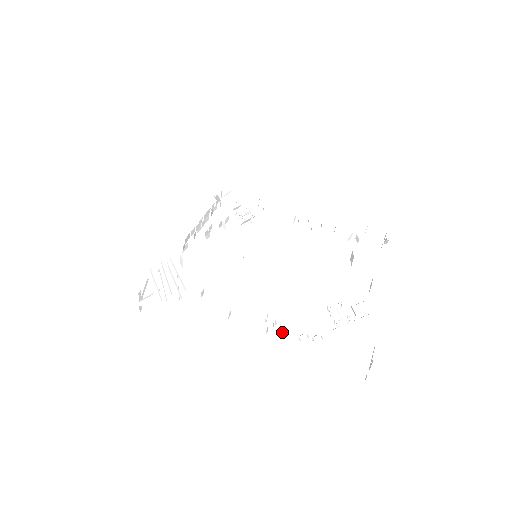
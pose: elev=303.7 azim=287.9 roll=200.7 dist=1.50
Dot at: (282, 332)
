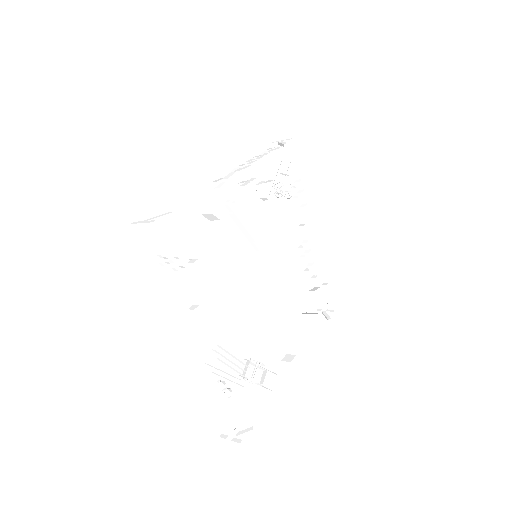
Dot at: (214, 364)
